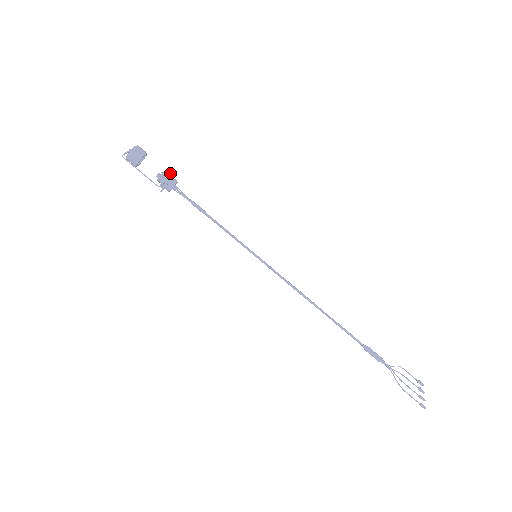
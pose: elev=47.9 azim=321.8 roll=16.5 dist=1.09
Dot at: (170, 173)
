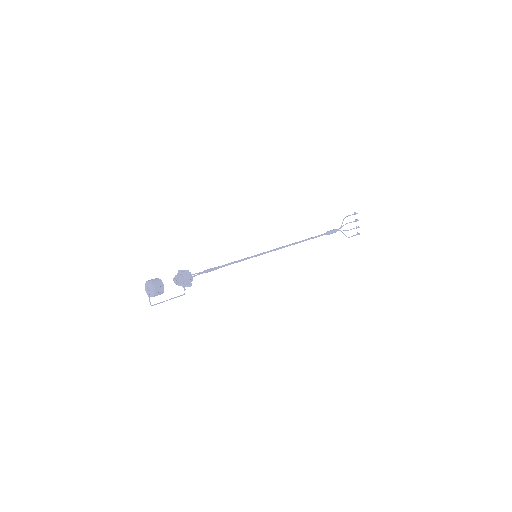
Dot at: (186, 278)
